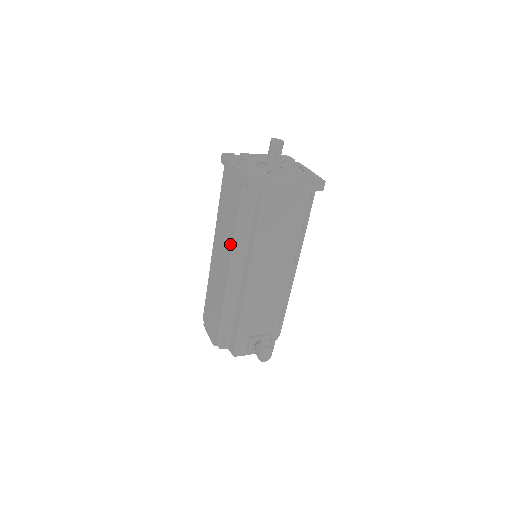
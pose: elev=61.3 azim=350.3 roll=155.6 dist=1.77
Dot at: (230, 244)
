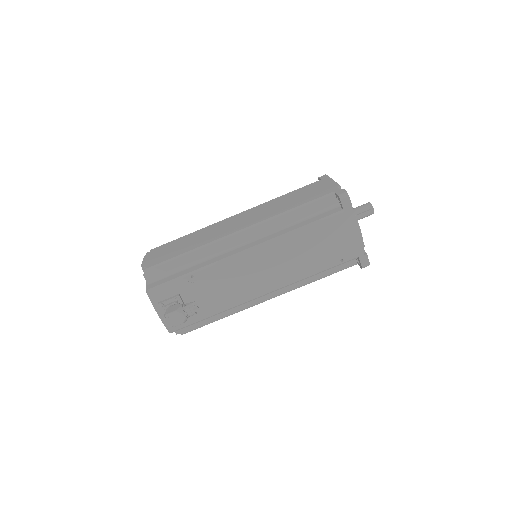
Dot at: (268, 216)
